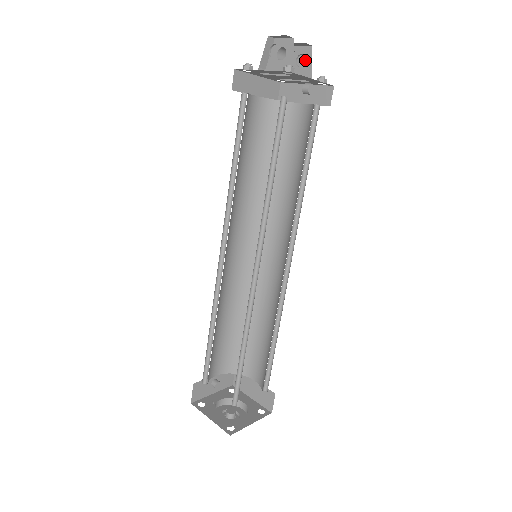
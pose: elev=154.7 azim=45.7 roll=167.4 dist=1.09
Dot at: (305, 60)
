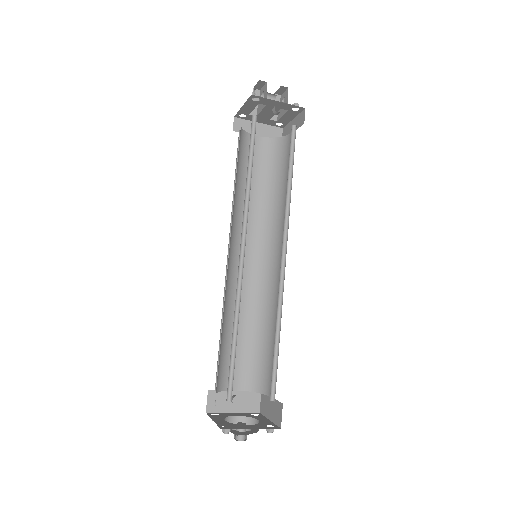
Dot at: (285, 99)
